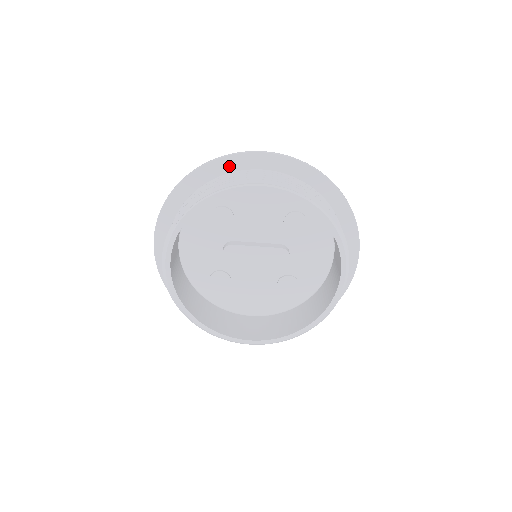
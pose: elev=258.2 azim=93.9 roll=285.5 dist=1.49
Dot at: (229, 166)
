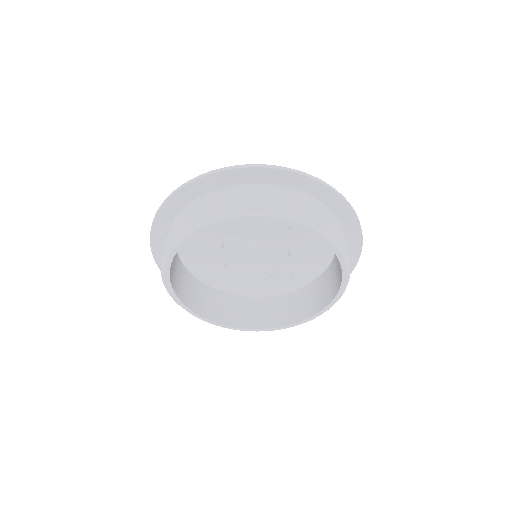
Dot at: (242, 177)
